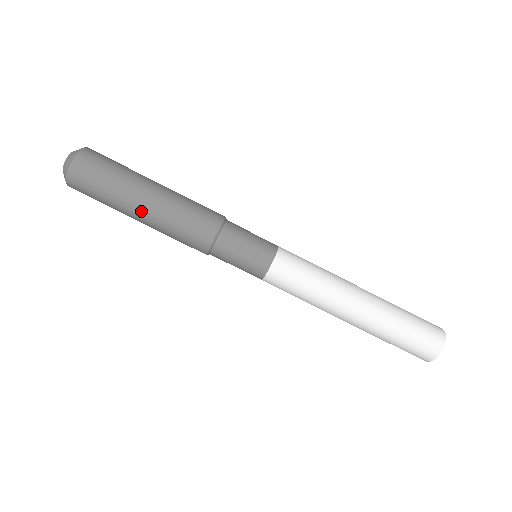
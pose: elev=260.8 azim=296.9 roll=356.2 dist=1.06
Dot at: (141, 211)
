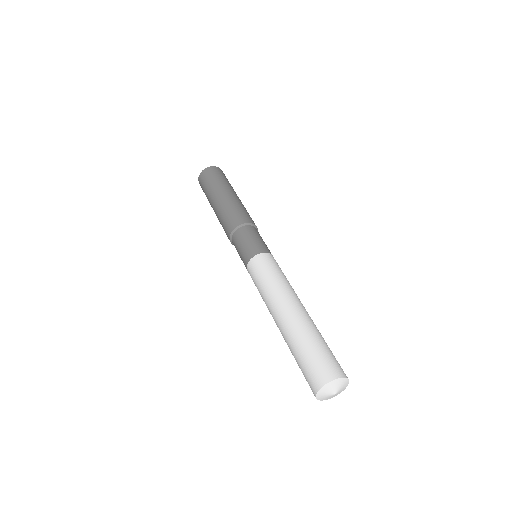
Dot at: (217, 199)
